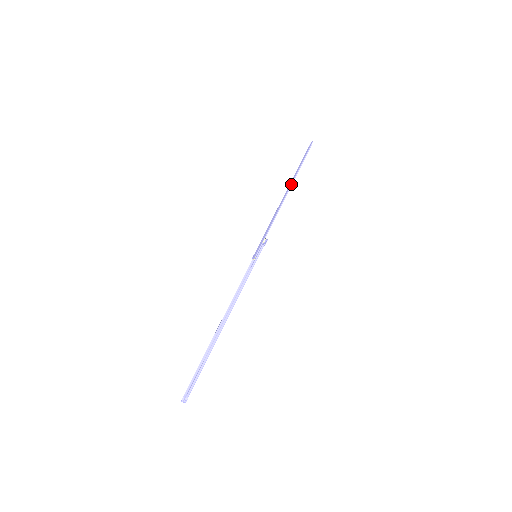
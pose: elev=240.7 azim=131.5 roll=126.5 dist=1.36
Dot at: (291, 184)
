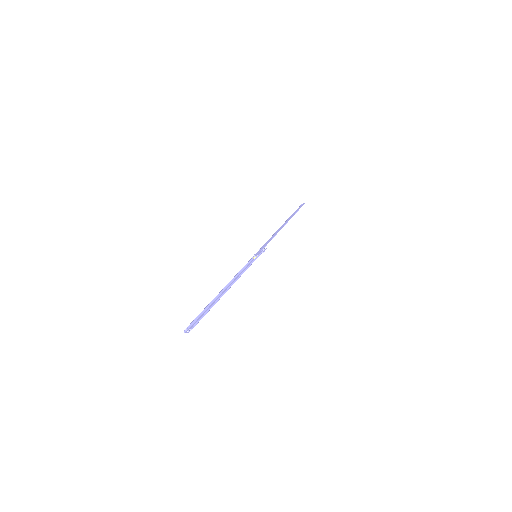
Dot at: (287, 222)
